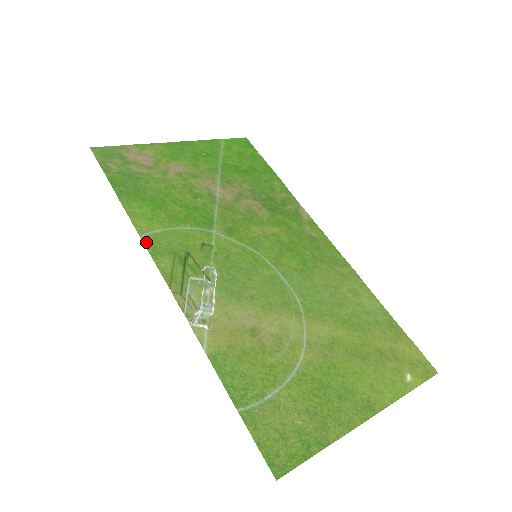
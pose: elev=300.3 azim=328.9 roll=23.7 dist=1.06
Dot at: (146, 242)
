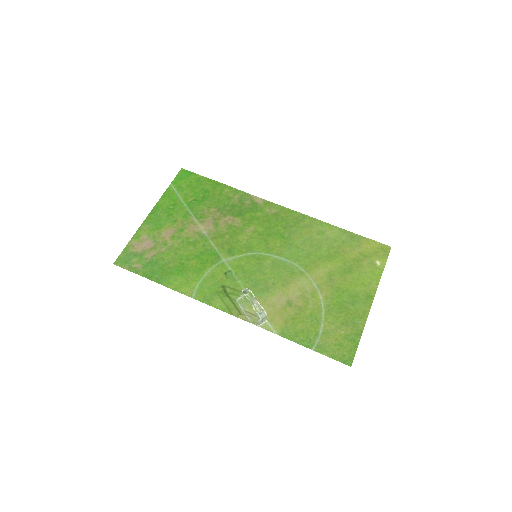
Dot at: (198, 299)
